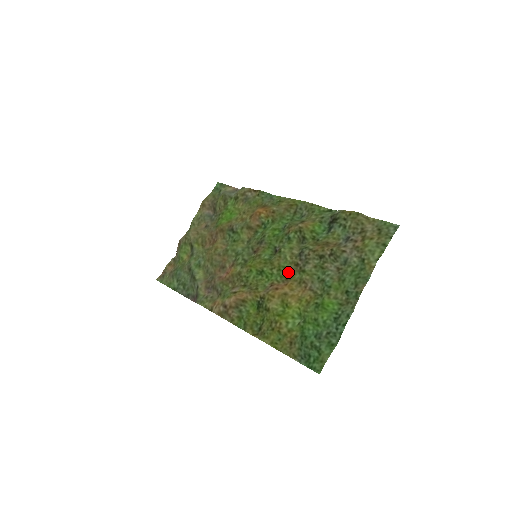
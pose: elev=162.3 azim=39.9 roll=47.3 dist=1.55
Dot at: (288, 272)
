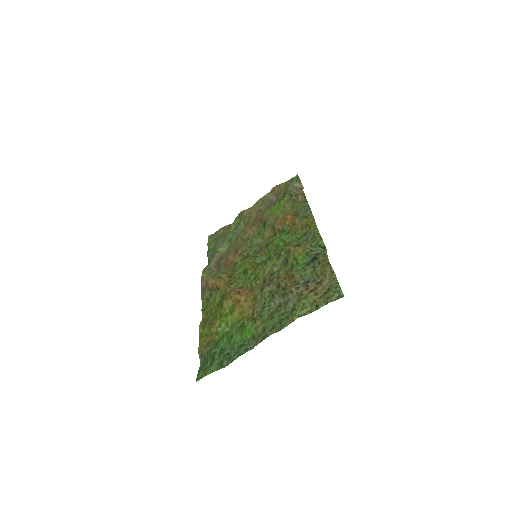
Dot at: (257, 284)
